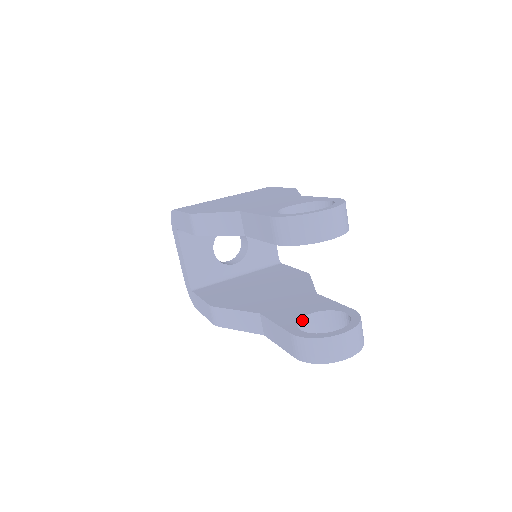
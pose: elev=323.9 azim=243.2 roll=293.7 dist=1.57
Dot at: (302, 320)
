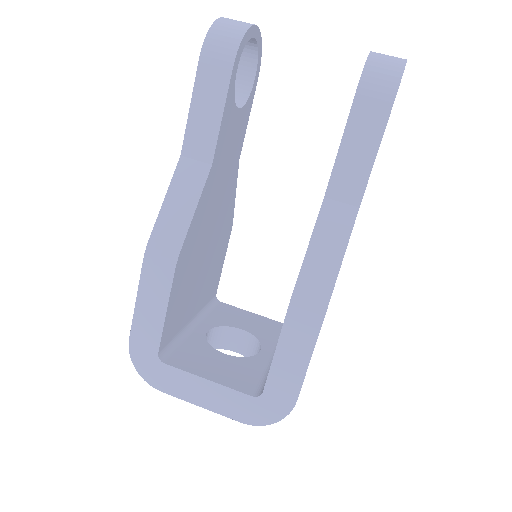
Dot at: occluded
